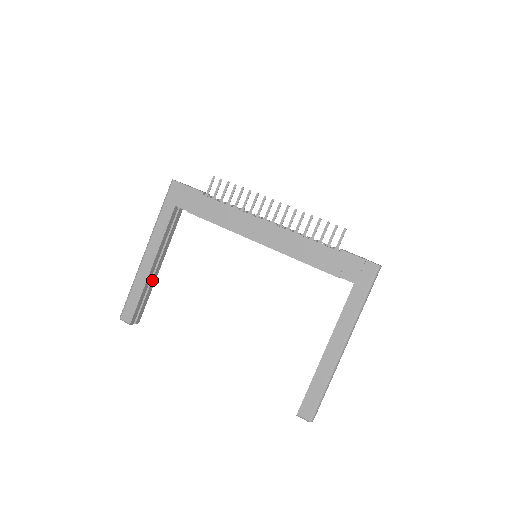
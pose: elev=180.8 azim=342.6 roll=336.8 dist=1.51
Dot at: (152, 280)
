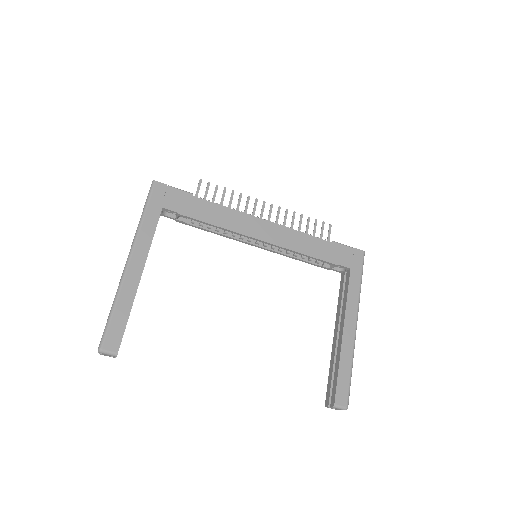
Dot at: occluded
